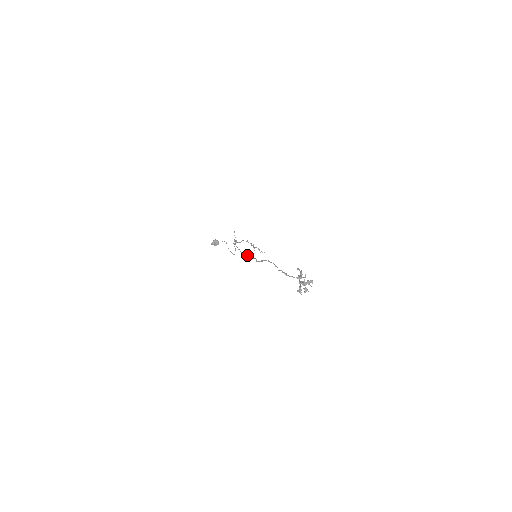
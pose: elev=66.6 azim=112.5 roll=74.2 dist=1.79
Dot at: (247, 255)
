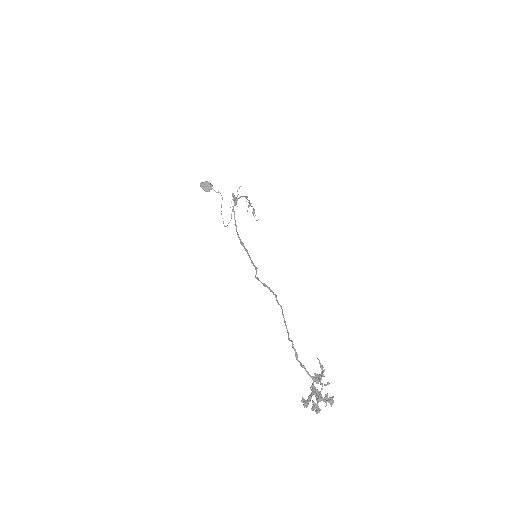
Dot at: (244, 246)
